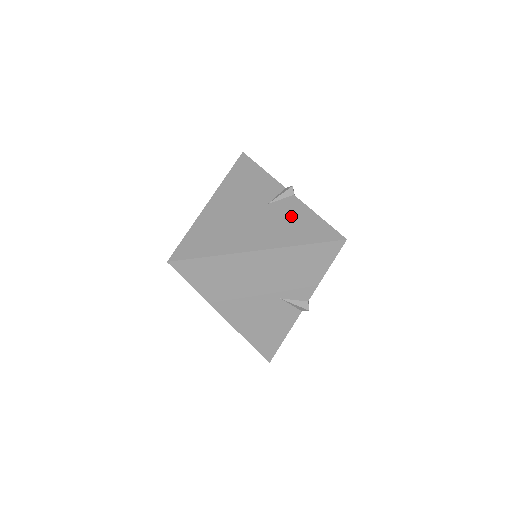
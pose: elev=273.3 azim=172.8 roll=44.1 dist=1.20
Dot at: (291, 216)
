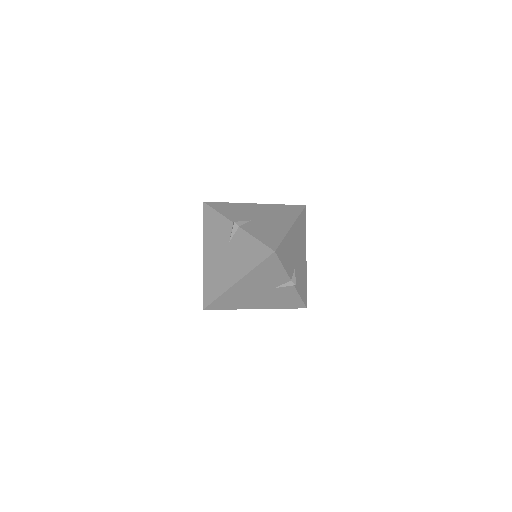
Dot at: (243, 247)
